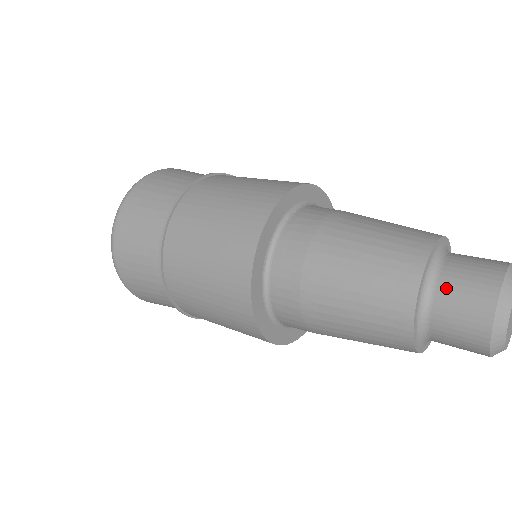
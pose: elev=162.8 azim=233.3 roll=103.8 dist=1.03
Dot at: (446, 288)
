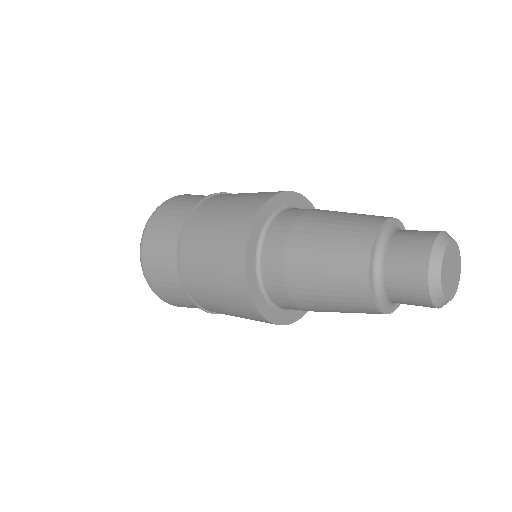
Dot at: (406, 230)
